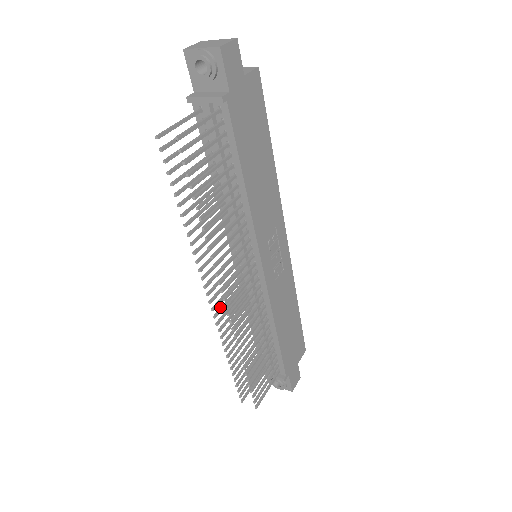
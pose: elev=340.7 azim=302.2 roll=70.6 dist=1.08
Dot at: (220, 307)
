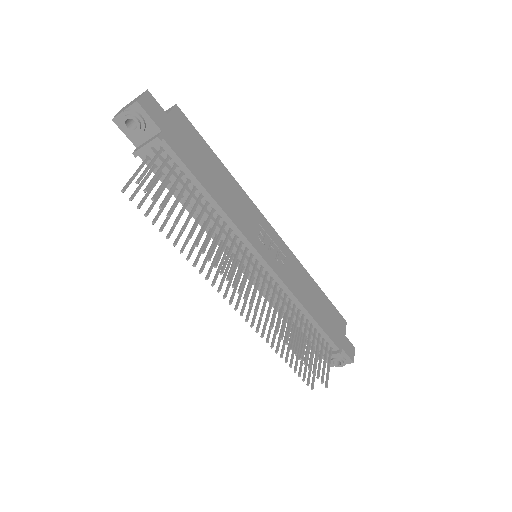
Dot at: occluded
